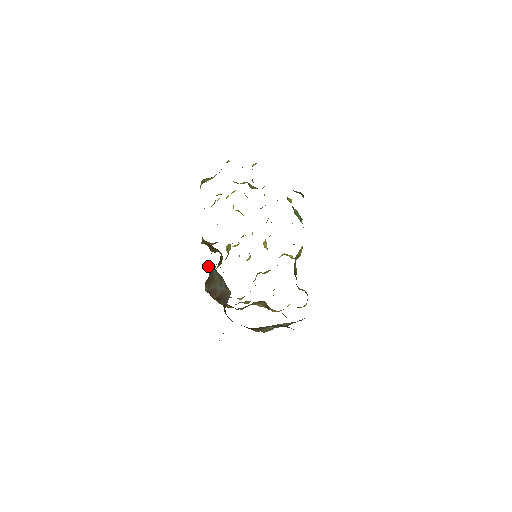
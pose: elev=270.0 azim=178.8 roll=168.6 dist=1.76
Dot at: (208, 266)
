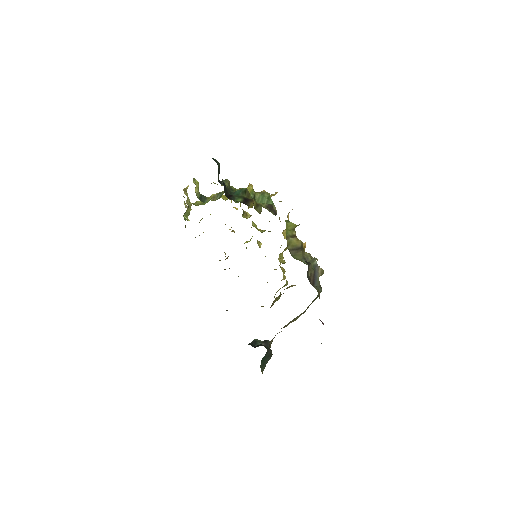
Dot at: occluded
